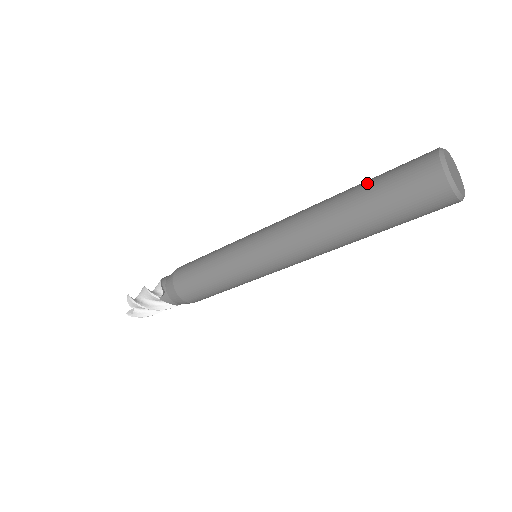
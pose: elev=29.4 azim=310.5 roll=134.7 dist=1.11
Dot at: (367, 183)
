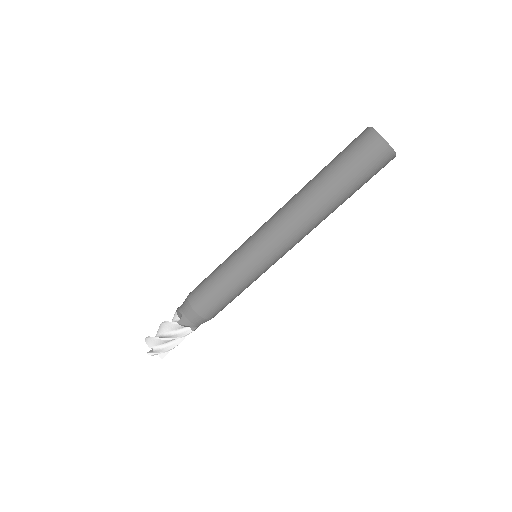
Dot at: (327, 165)
